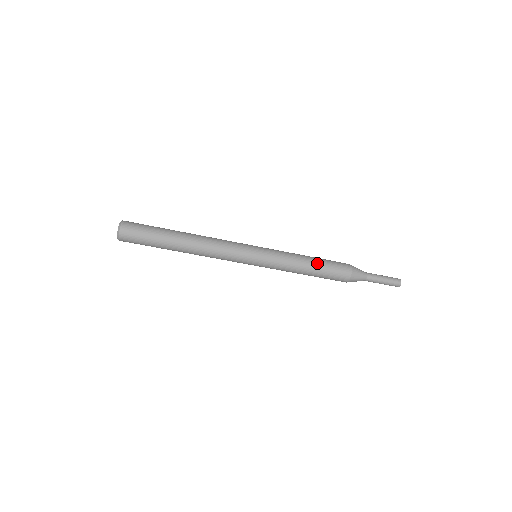
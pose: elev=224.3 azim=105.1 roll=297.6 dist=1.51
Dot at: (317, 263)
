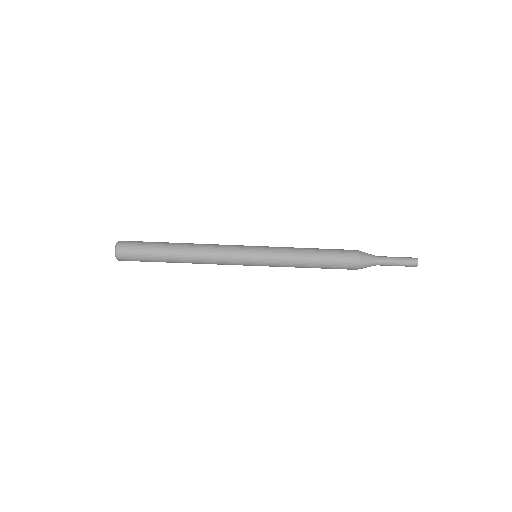
Dot at: occluded
